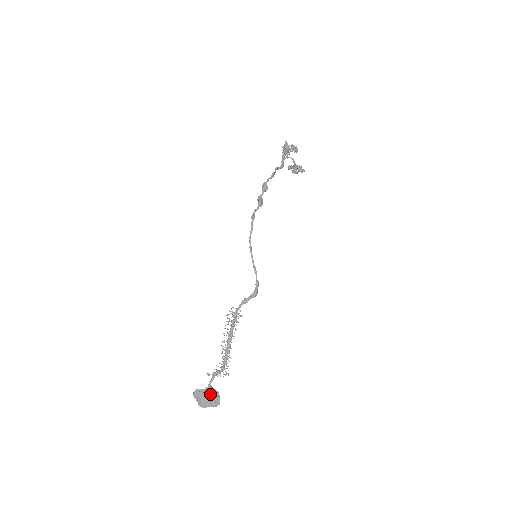
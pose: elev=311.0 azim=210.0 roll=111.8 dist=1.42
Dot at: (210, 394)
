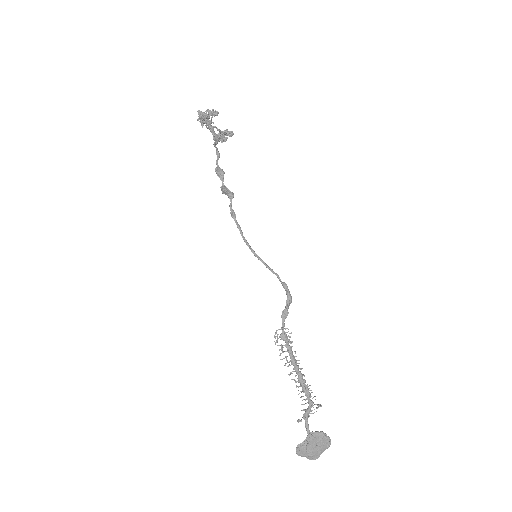
Dot at: (315, 440)
